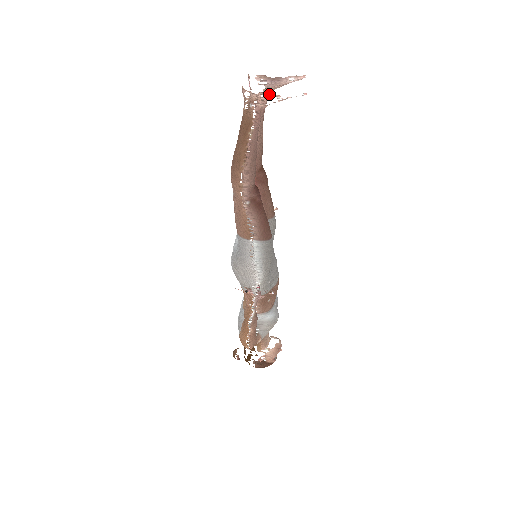
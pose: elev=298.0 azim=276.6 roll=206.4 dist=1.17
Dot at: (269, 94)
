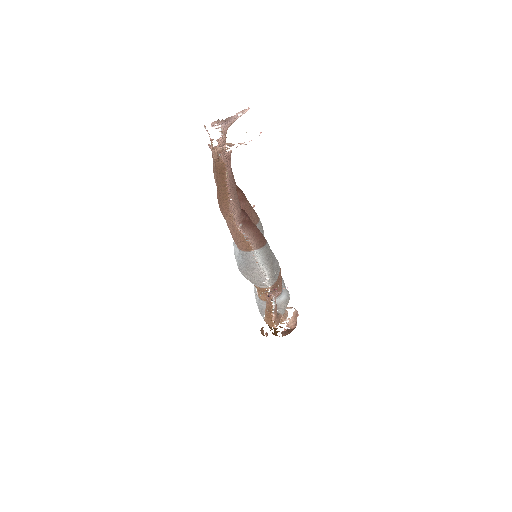
Dot at: (226, 133)
